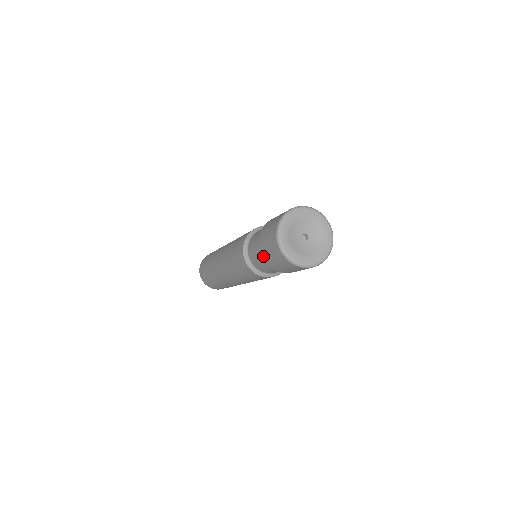
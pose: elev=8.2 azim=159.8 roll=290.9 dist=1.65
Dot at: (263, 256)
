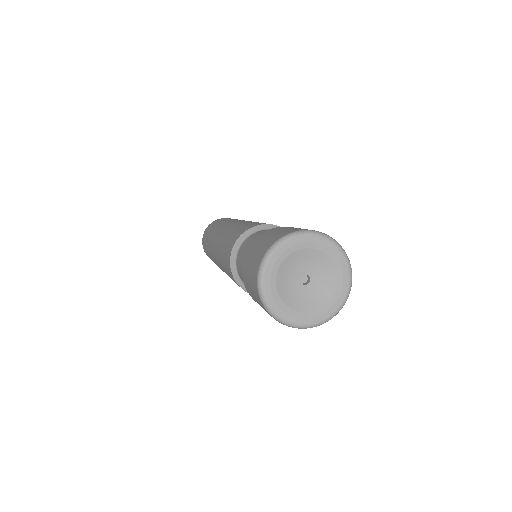
Dot at: occluded
